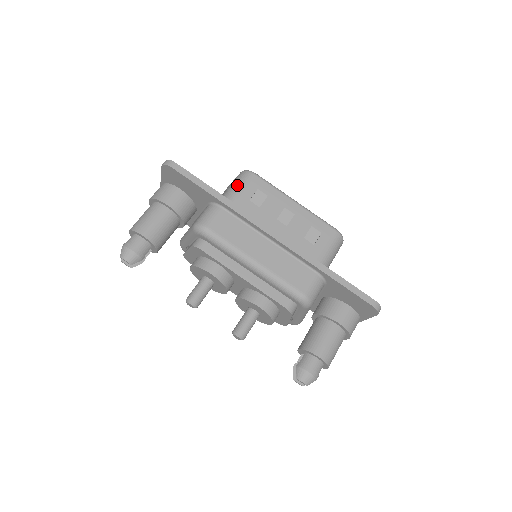
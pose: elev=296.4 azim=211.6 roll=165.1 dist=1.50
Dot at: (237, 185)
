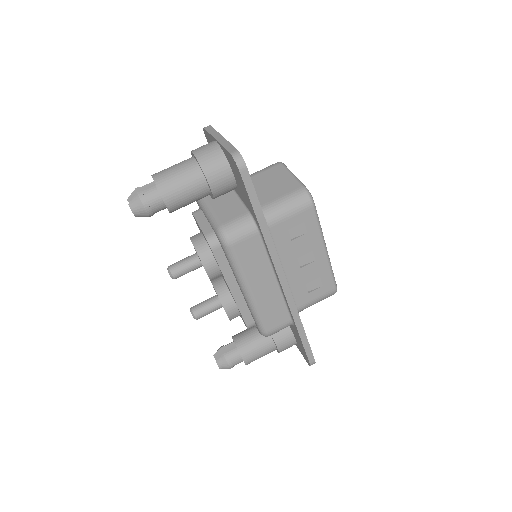
Dot at: (289, 207)
